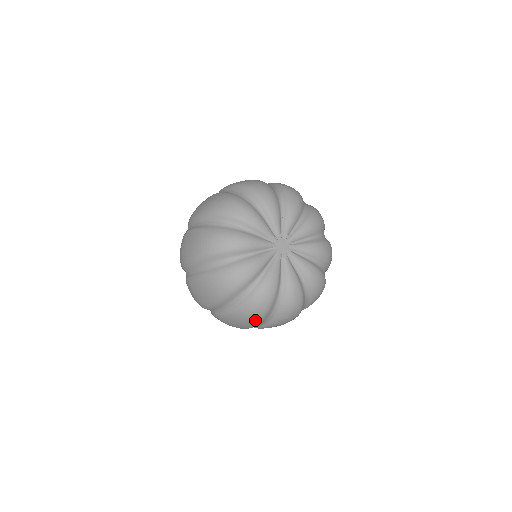
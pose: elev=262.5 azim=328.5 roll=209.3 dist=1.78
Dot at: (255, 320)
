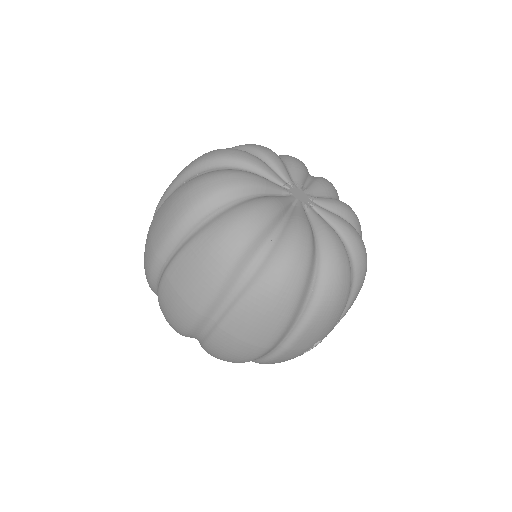
Dot at: (289, 299)
